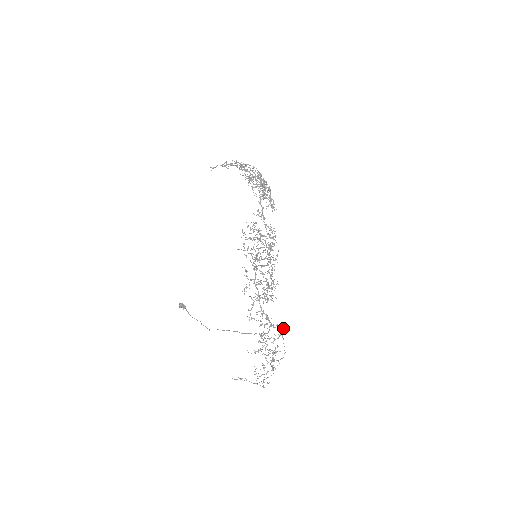
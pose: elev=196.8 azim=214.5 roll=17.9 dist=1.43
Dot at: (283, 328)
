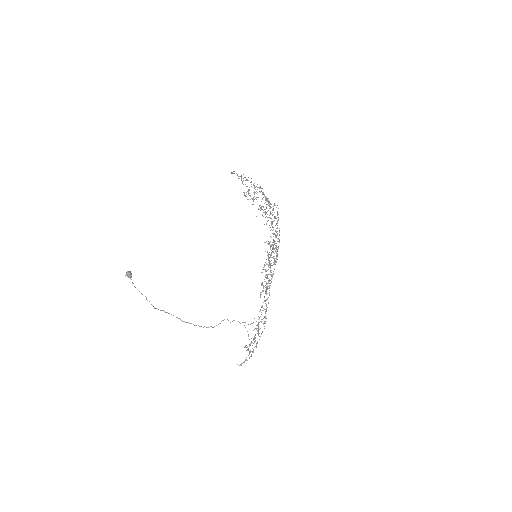
Dot at: occluded
